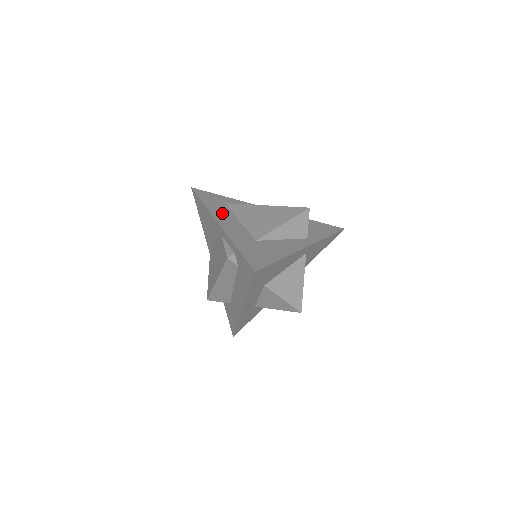
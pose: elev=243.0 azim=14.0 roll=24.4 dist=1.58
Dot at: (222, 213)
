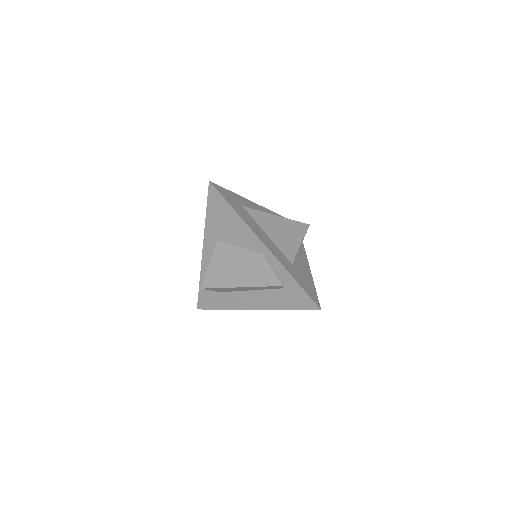
Dot at: (254, 226)
